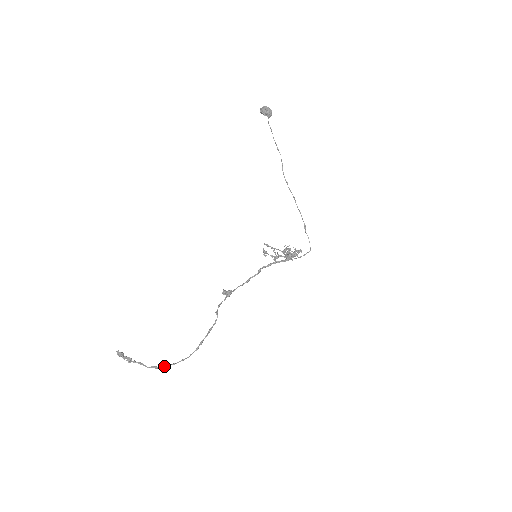
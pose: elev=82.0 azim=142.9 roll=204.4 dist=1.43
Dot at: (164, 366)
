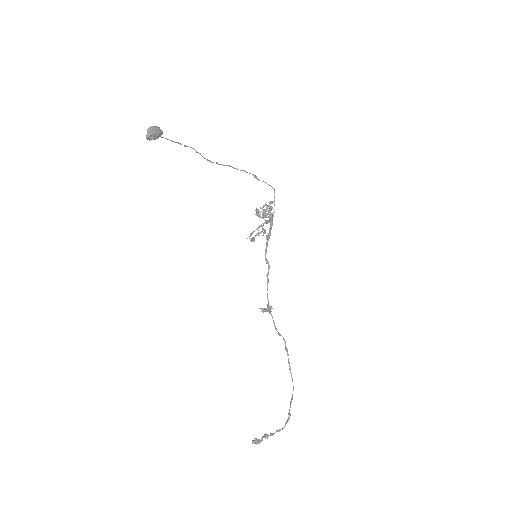
Dot at: (289, 411)
